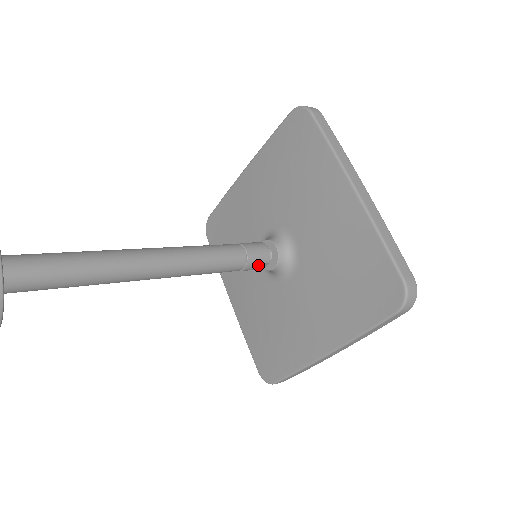
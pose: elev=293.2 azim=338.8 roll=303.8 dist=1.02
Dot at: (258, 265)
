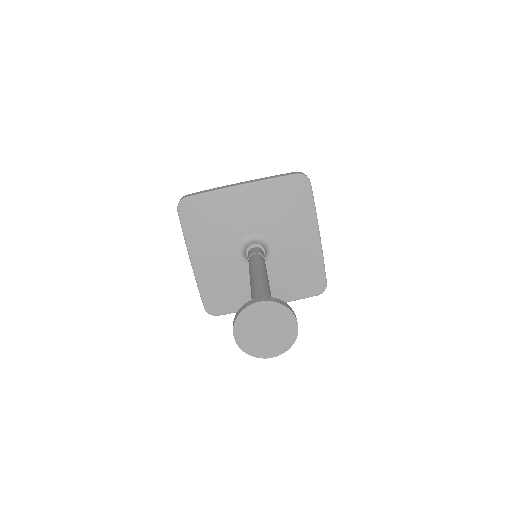
Dot at: occluded
